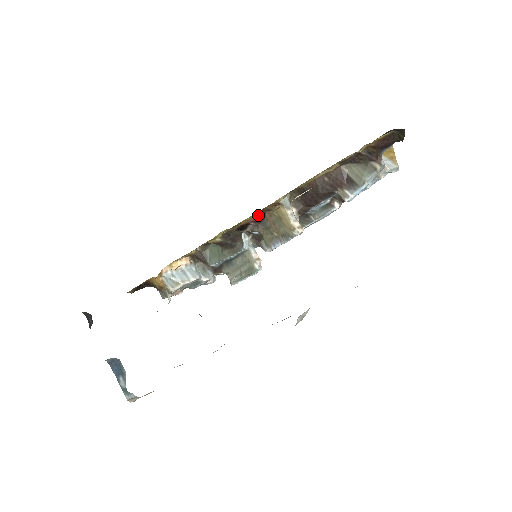
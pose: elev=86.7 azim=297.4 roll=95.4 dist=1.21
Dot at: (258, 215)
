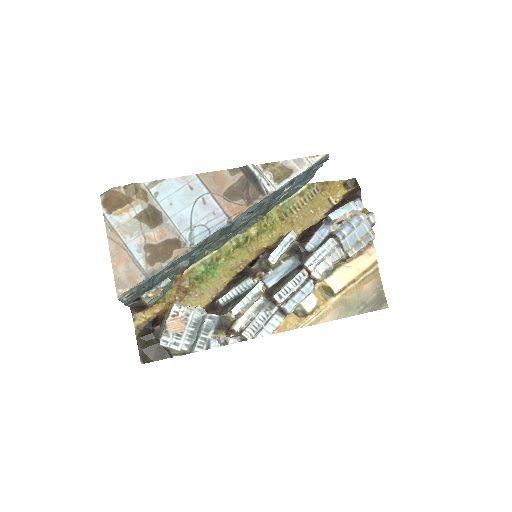
Dot at: (266, 249)
